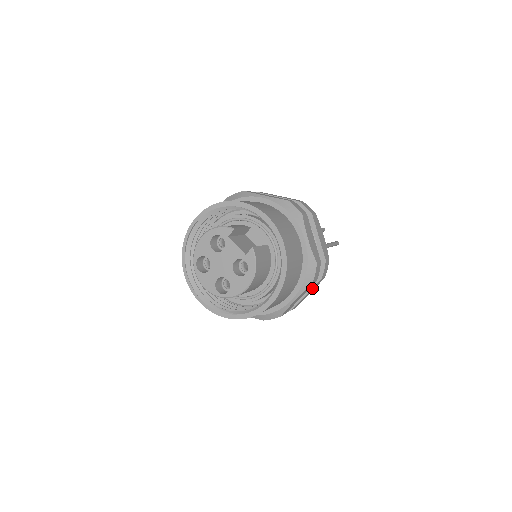
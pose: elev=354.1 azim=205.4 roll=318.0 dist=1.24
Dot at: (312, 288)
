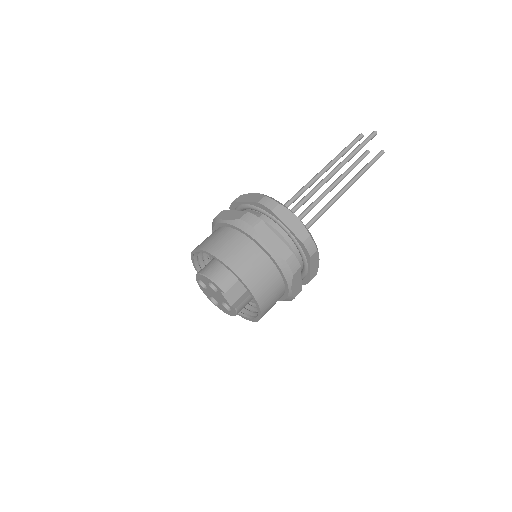
Dot at: occluded
